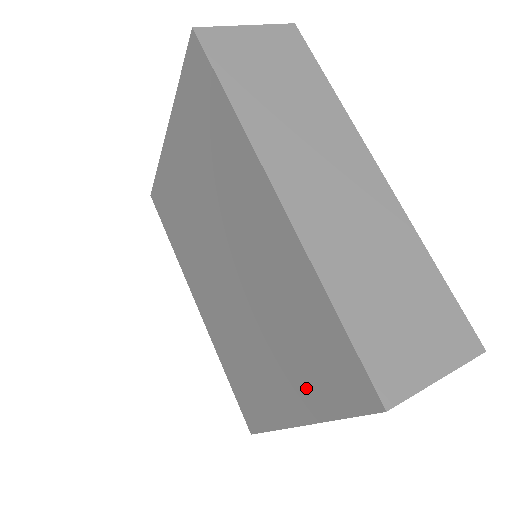
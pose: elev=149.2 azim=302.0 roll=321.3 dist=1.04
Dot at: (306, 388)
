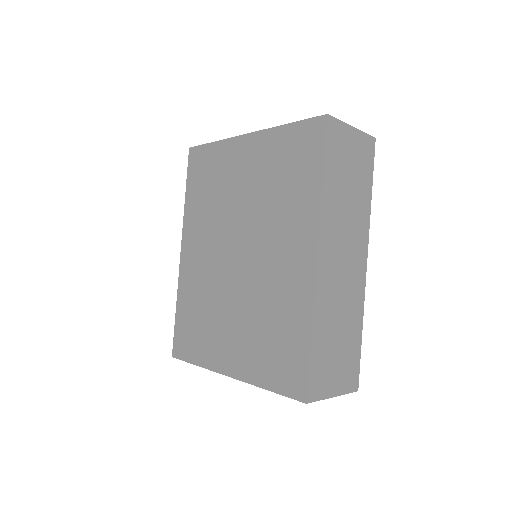
Dot at: (253, 361)
